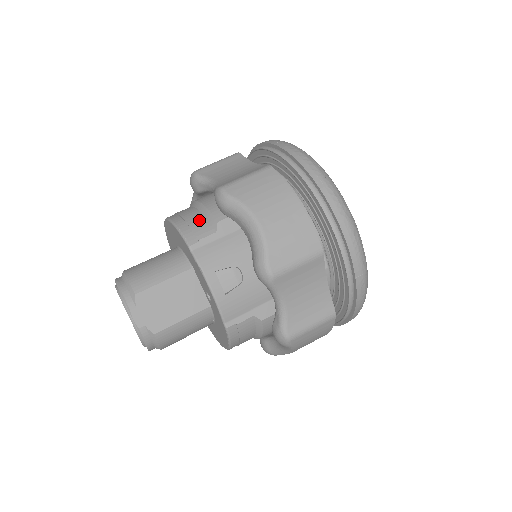
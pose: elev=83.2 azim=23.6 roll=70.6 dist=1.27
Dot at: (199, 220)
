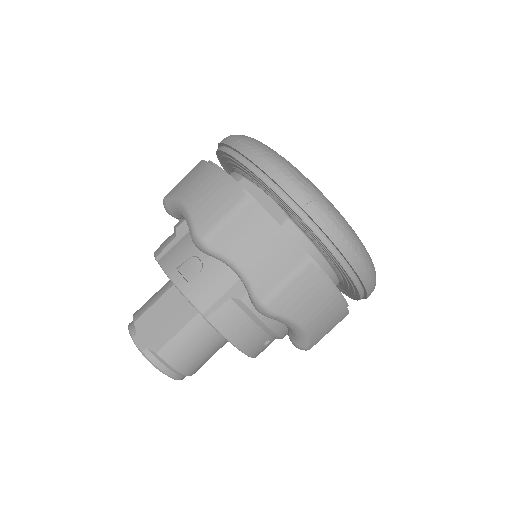
Dot at: (168, 237)
